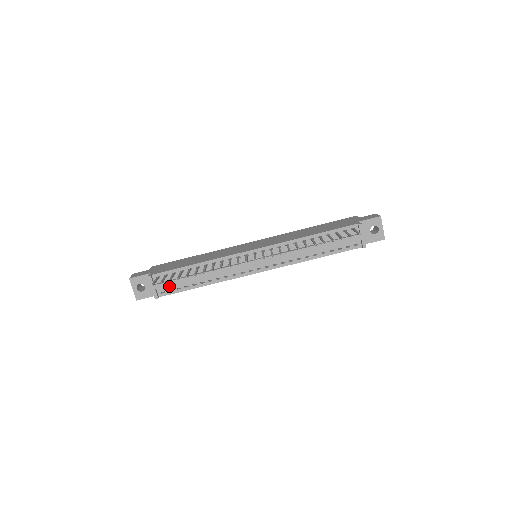
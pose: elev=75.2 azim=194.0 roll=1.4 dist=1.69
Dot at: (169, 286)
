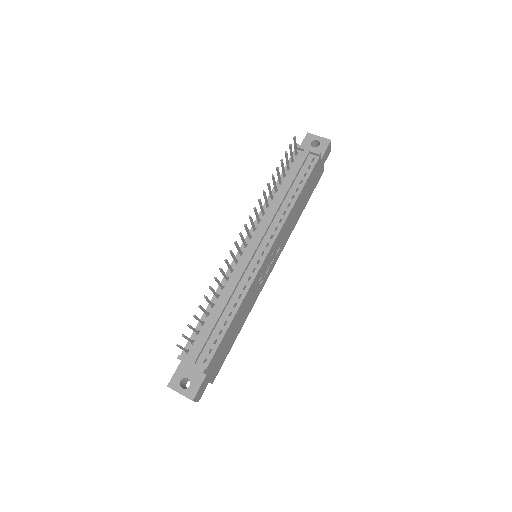
Dot at: (205, 349)
